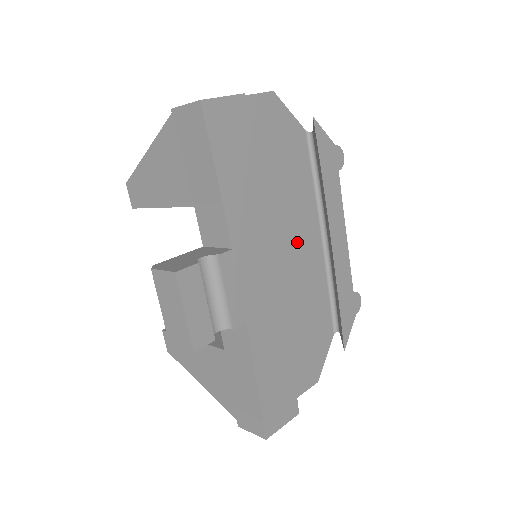
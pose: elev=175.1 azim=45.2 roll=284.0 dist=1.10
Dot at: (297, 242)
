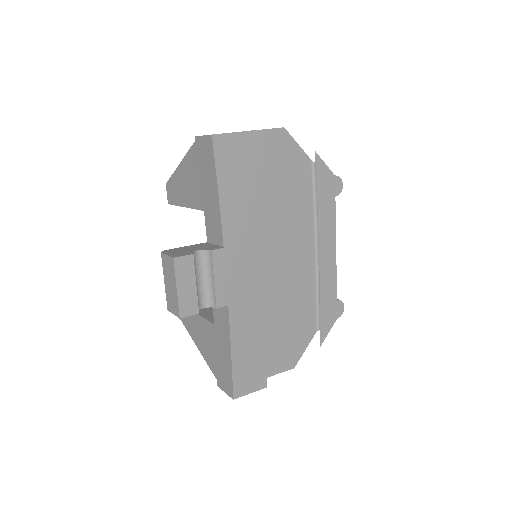
Dot at: (290, 250)
